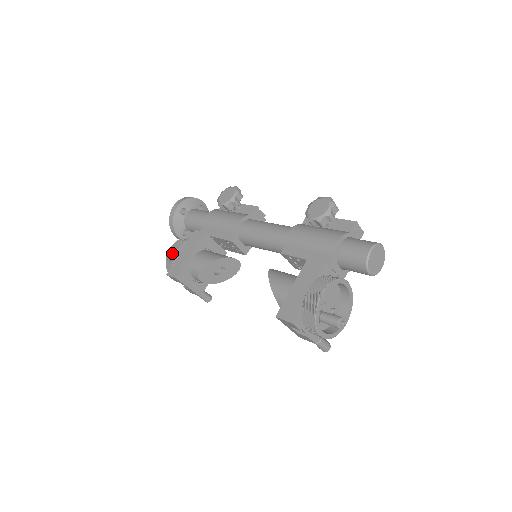
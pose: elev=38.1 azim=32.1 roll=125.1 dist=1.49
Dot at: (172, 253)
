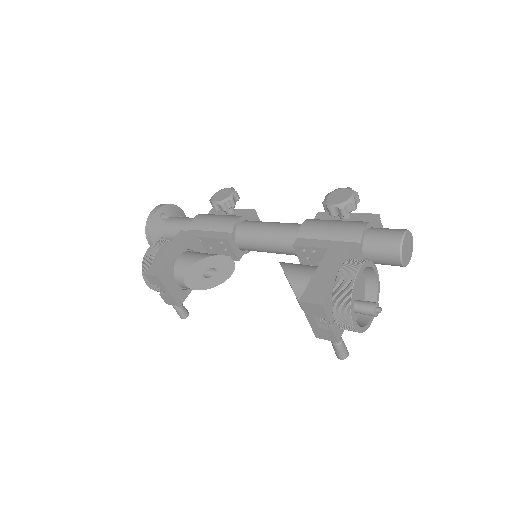
Dot at: (152, 251)
